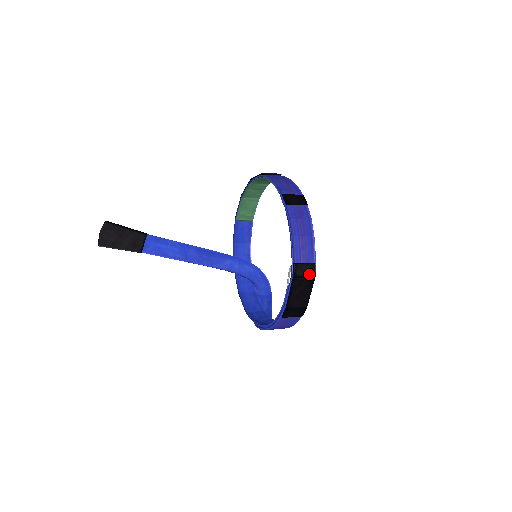
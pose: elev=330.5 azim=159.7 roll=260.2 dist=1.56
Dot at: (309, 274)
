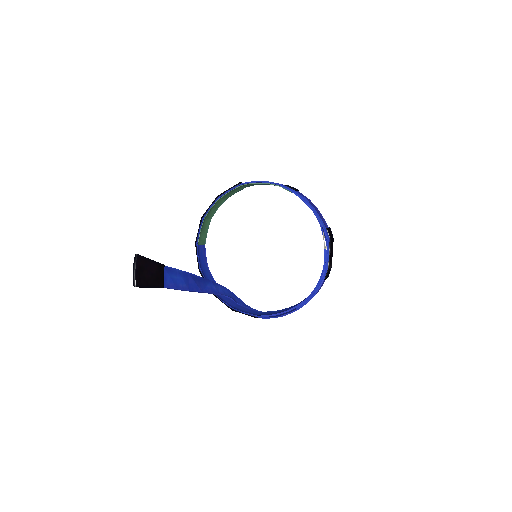
Dot at: (332, 236)
